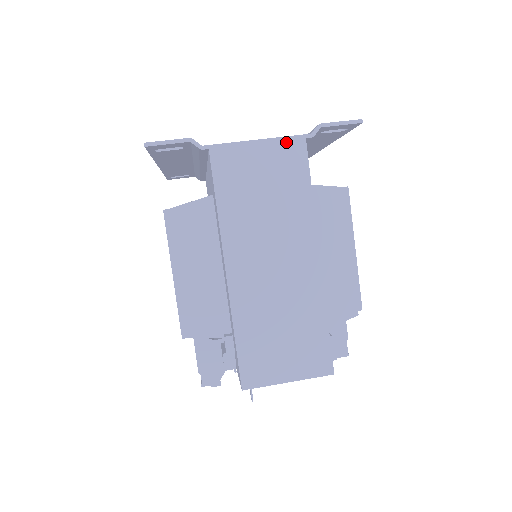
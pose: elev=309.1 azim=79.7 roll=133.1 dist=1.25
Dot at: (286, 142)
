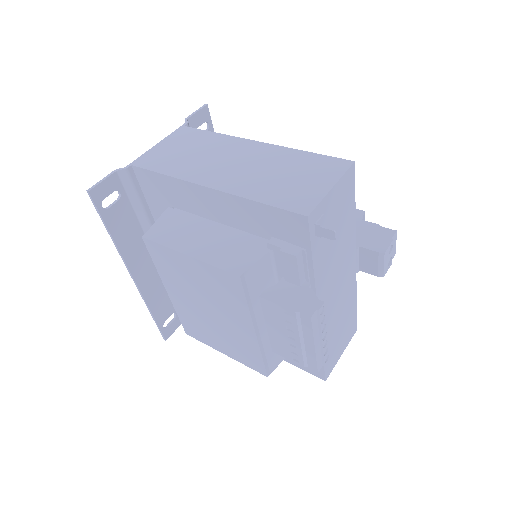
Dot at: (175, 134)
